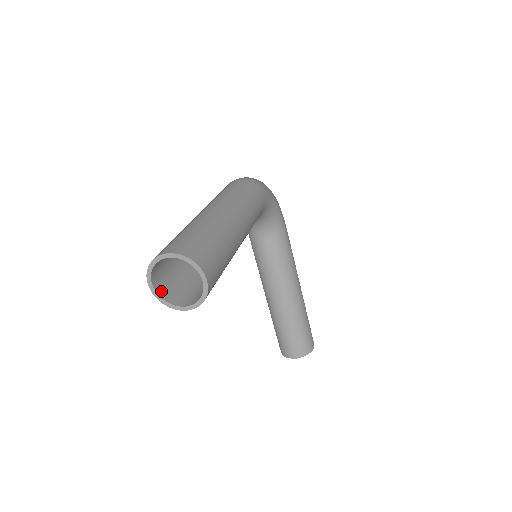
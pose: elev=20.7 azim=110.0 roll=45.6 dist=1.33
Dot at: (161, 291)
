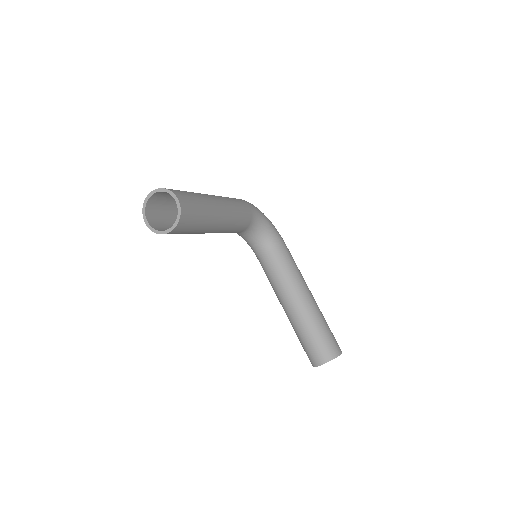
Dot at: (155, 227)
